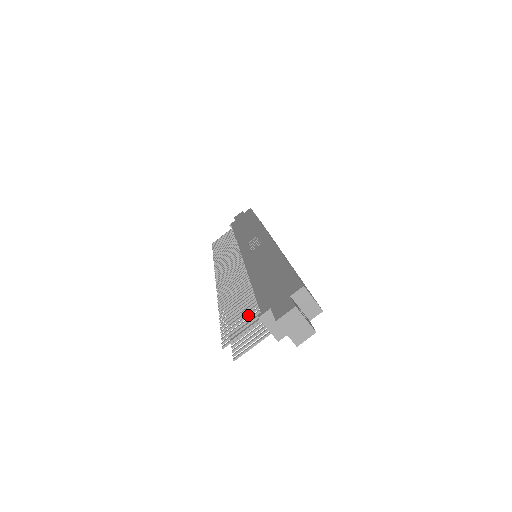
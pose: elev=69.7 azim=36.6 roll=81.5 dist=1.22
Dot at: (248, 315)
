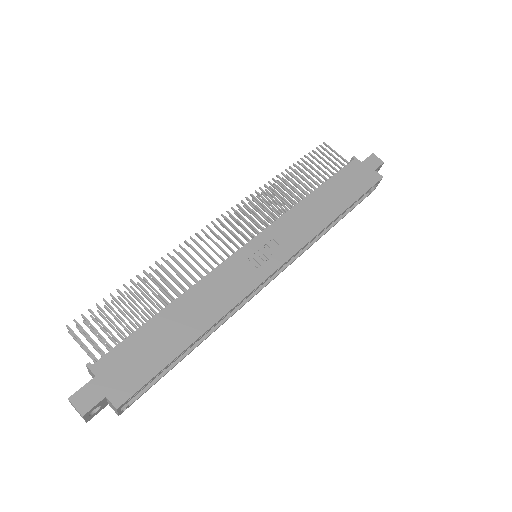
Dot at: (110, 334)
